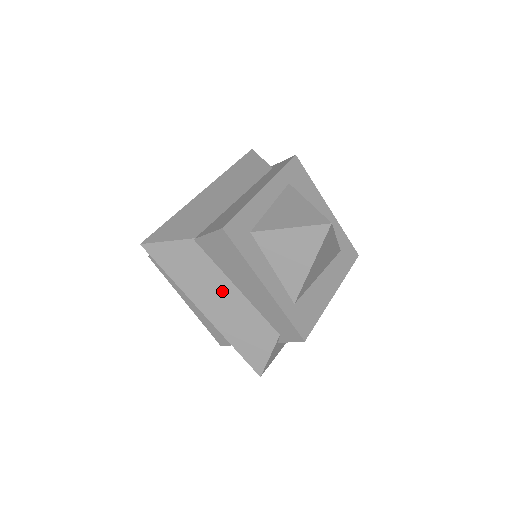
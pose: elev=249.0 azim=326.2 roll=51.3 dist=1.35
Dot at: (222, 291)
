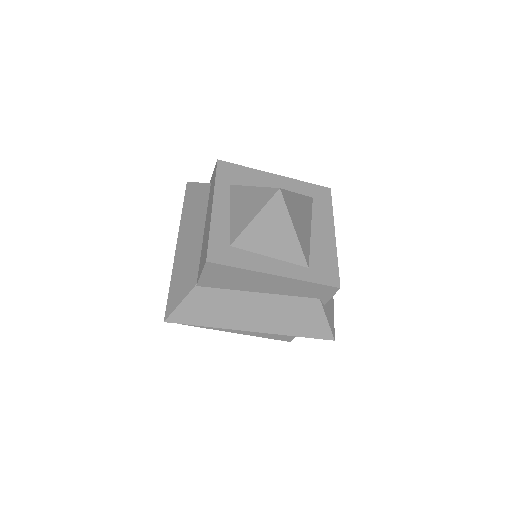
Dot at: (250, 304)
